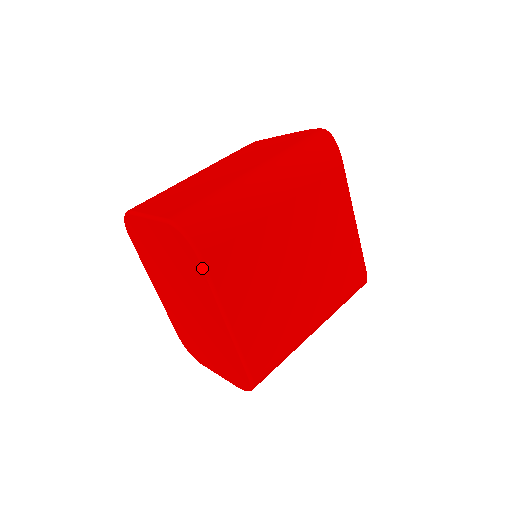
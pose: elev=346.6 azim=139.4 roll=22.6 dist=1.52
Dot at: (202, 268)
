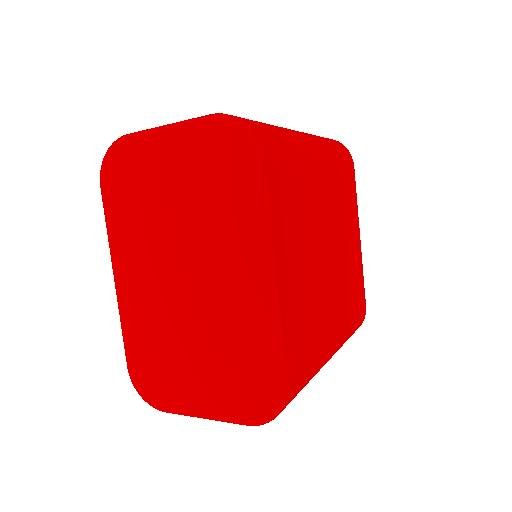
Dot at: (259, 176)
